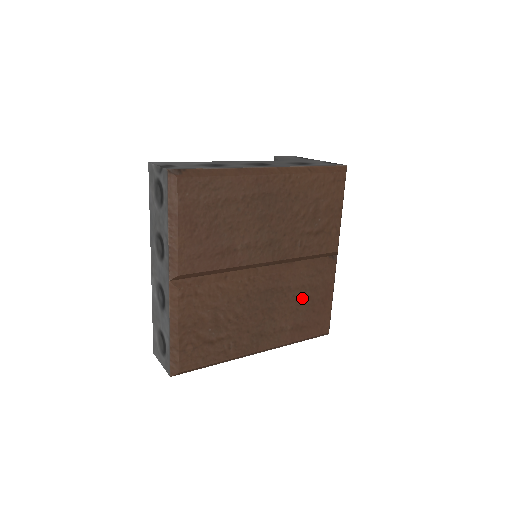
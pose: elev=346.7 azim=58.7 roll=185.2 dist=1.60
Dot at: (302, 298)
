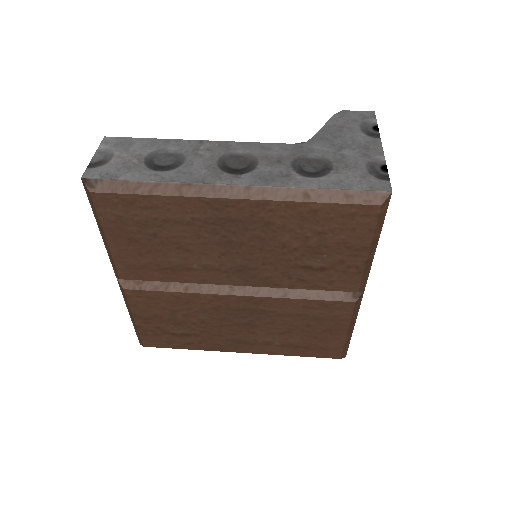
Dot at: (297, 324)
